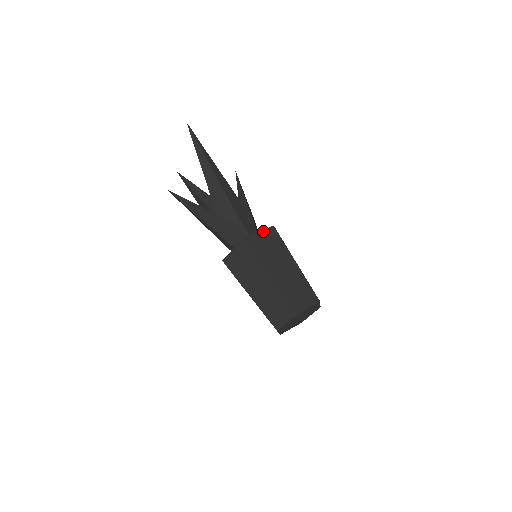
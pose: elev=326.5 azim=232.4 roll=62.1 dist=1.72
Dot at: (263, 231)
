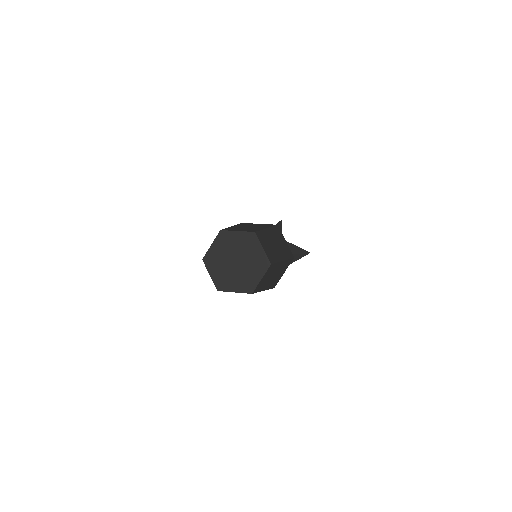
Dot at: (263, 224)
